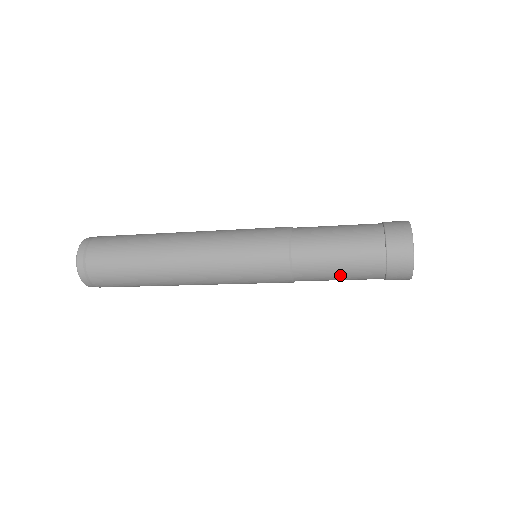
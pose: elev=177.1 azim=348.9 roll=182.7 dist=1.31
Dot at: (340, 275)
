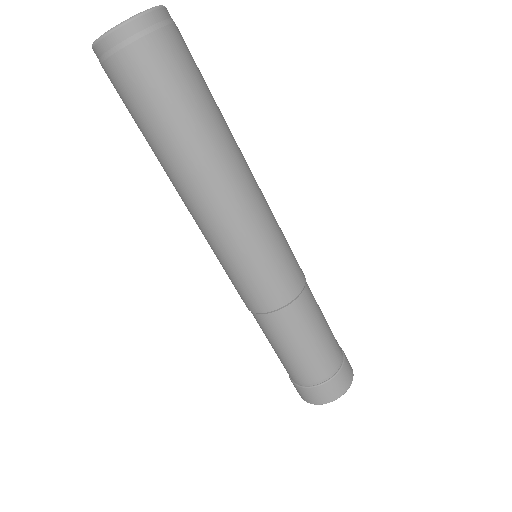
Dot at: (299, 350)
